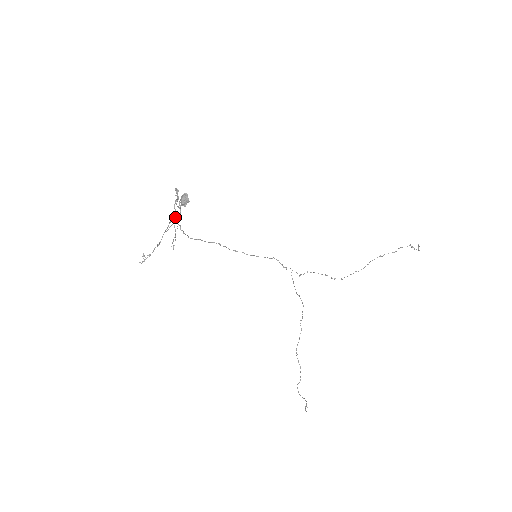
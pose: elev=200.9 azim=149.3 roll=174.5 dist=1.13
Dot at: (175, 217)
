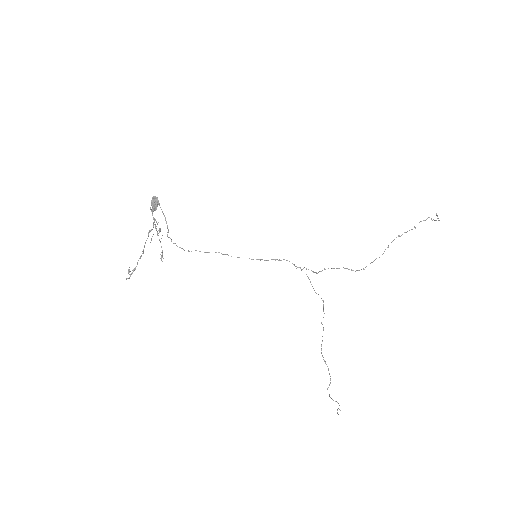
Dot at: (156, 226)
